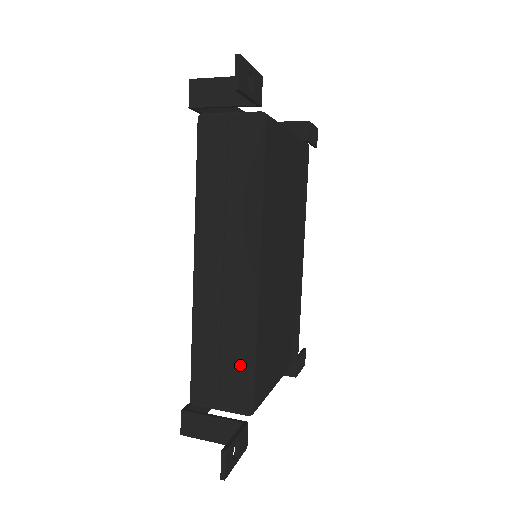
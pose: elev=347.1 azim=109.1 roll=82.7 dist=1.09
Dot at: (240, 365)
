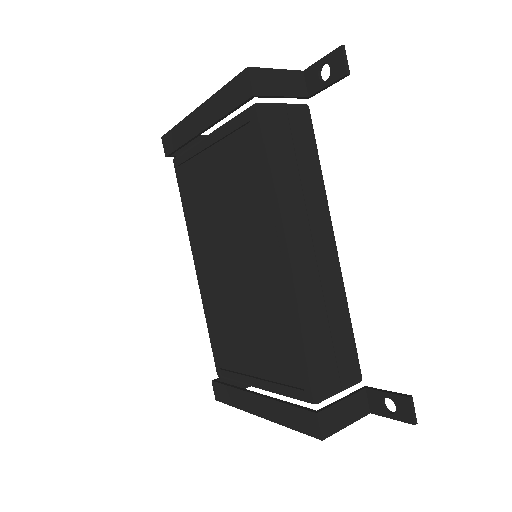
Dot at: (347, 336)
